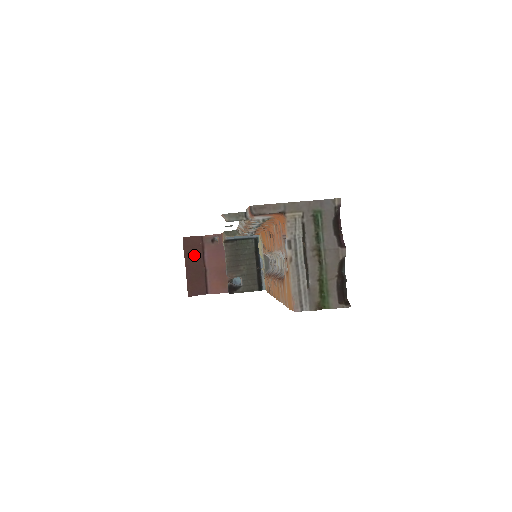
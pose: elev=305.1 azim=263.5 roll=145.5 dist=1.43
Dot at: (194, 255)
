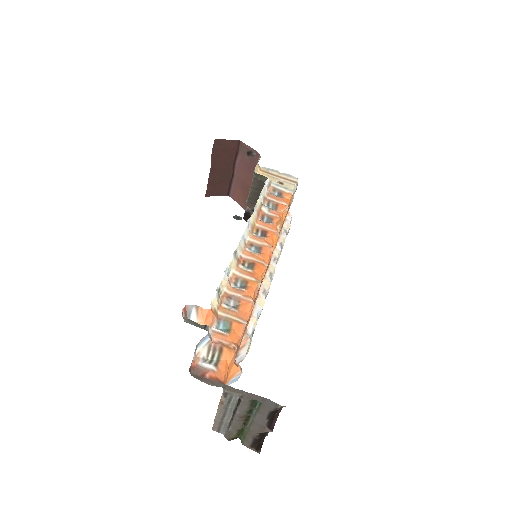
Dot at: (224, 158)
